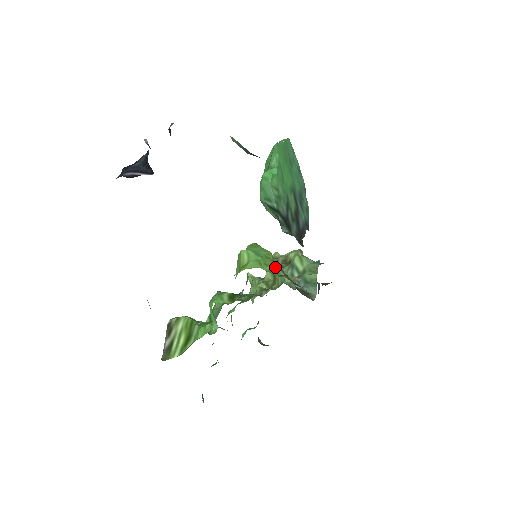
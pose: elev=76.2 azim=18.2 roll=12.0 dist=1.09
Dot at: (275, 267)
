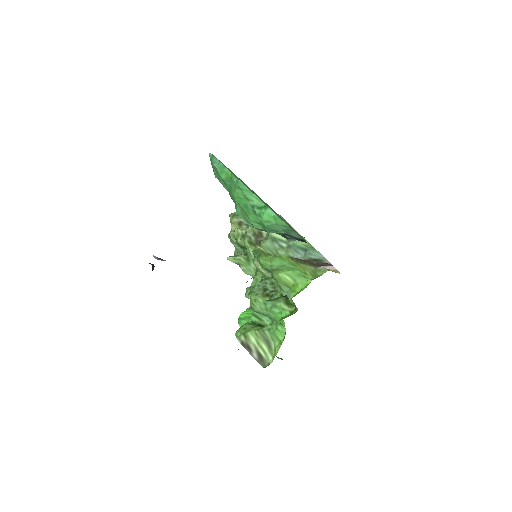
Dot at: (305, 268)
